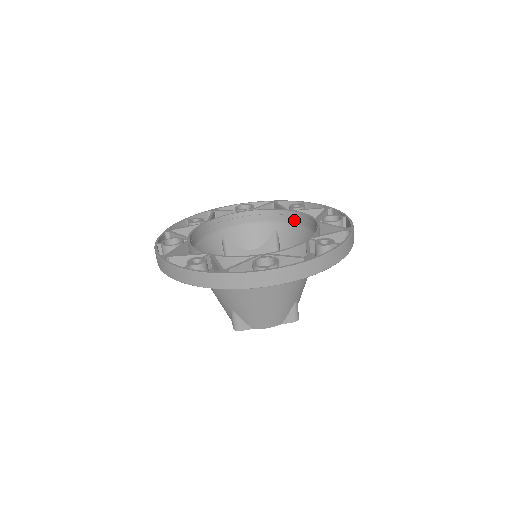
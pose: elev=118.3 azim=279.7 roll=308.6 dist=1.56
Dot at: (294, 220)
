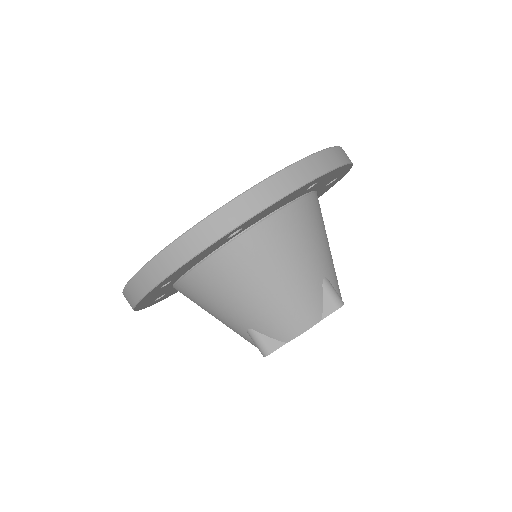
Dot at: occluded
